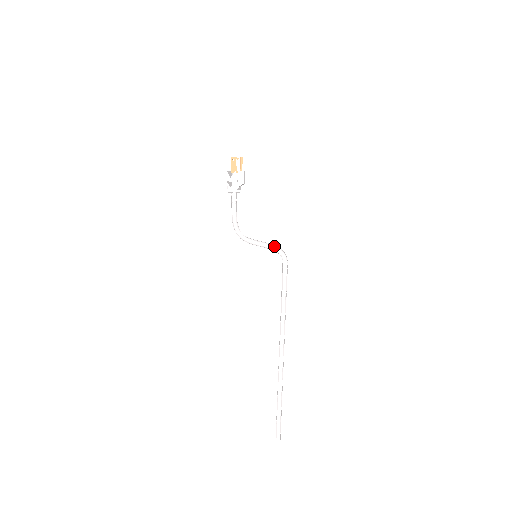
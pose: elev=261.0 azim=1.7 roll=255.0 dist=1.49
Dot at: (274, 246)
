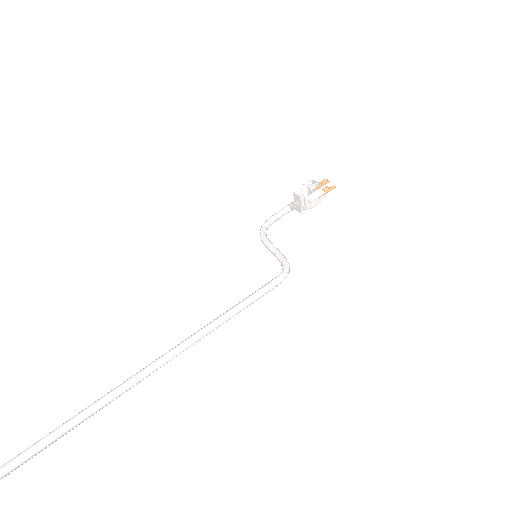
Dot at: occluded
